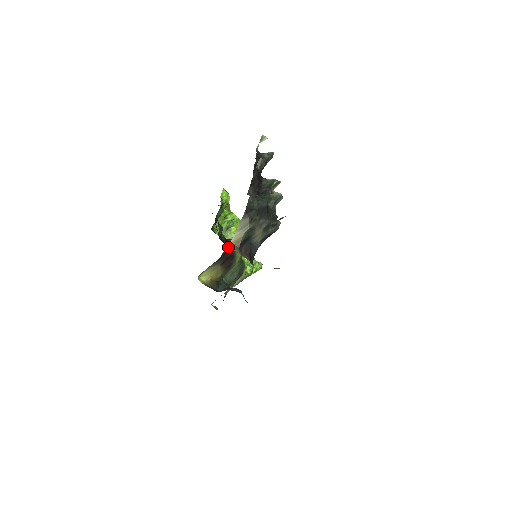
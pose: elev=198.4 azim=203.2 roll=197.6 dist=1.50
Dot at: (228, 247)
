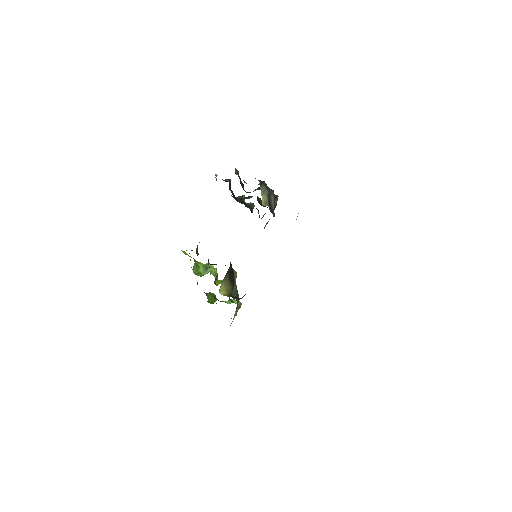
Dot at: occluded
